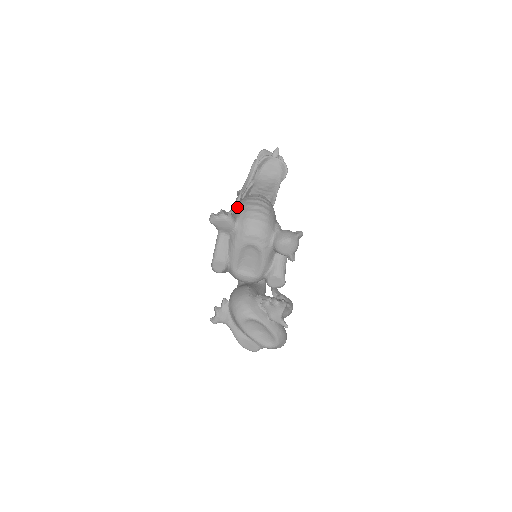
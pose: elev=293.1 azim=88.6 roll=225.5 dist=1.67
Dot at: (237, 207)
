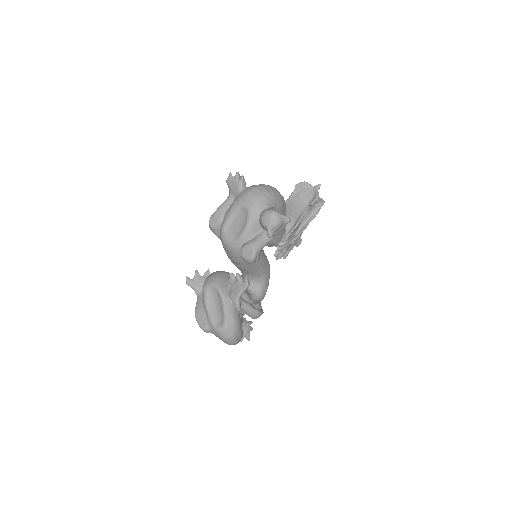
Dot at: occluded
